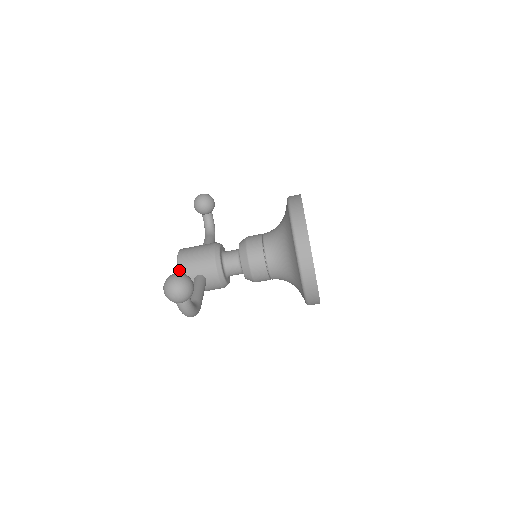
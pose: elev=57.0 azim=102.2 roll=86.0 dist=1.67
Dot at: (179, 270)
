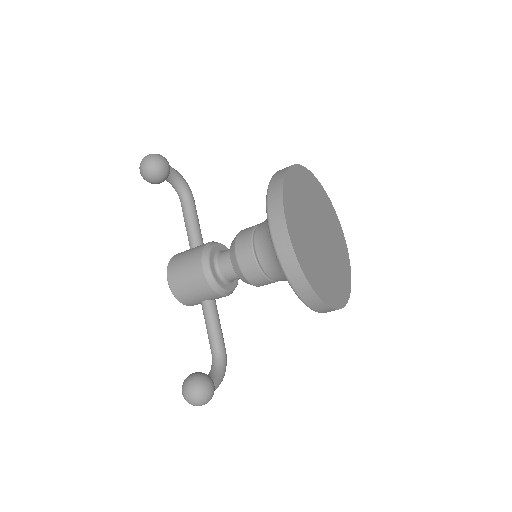
Dot at: (180, 302)
